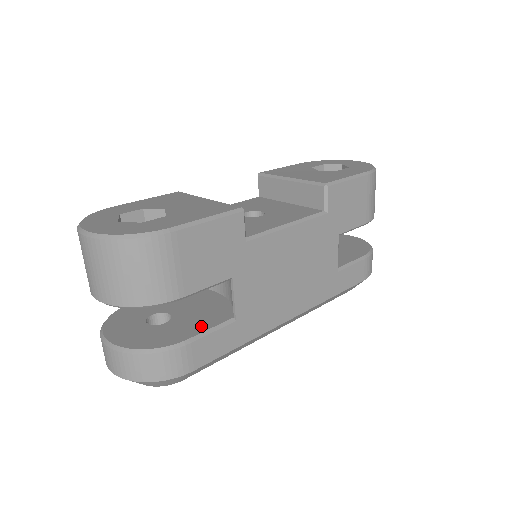
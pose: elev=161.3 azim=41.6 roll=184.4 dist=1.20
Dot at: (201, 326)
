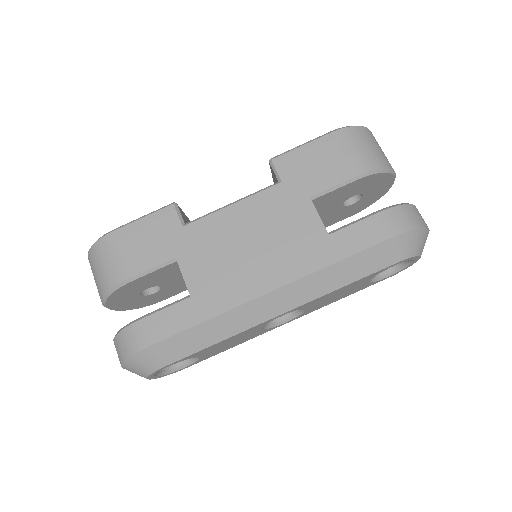
Dot at: occluded
